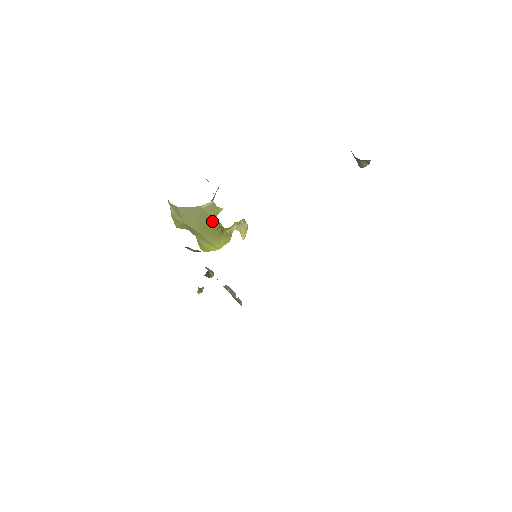
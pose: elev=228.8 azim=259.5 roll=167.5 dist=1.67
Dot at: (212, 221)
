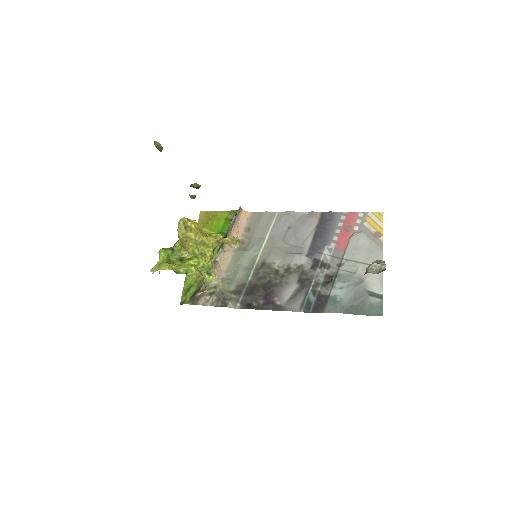
Dot at: occluded
